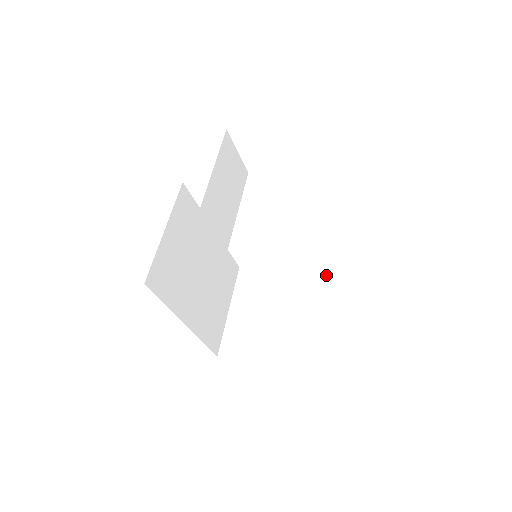
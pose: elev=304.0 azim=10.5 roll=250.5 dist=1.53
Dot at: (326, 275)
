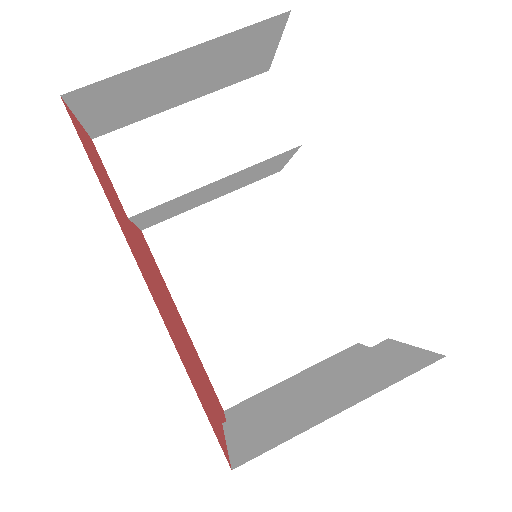
Dot at: (385, 370)
